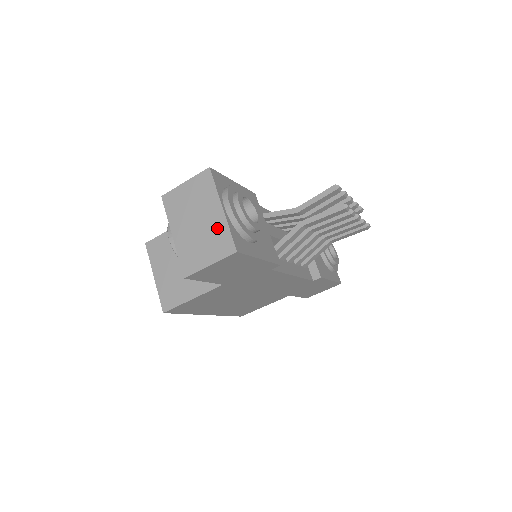
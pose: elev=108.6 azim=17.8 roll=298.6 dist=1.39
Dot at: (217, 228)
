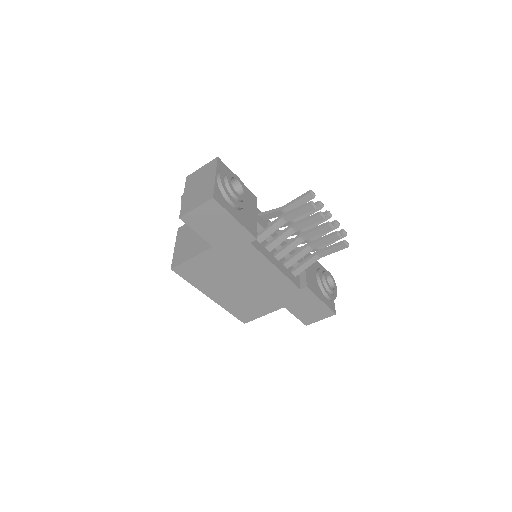
Dot at: (208, 187)
